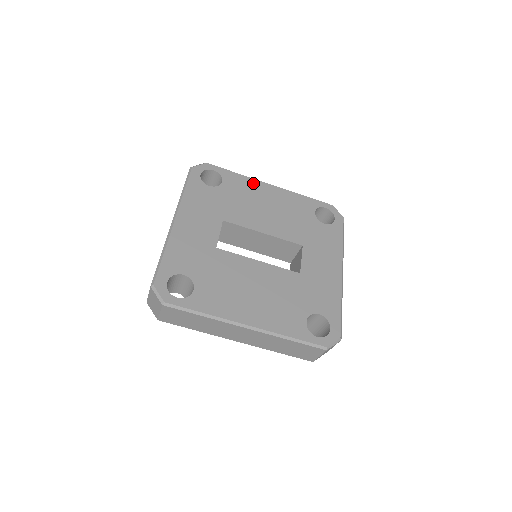
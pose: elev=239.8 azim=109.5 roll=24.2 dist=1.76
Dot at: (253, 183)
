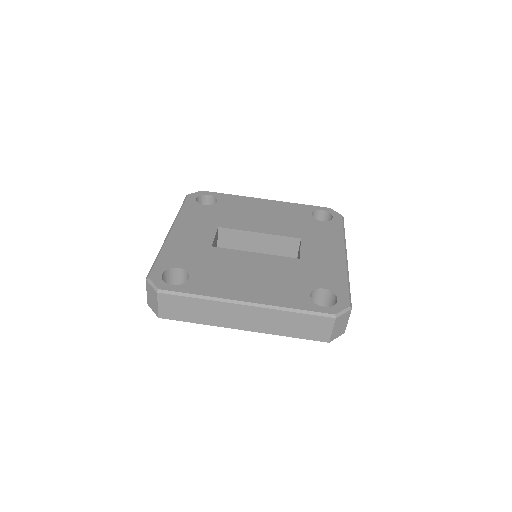
Dot at: (247, 200)
